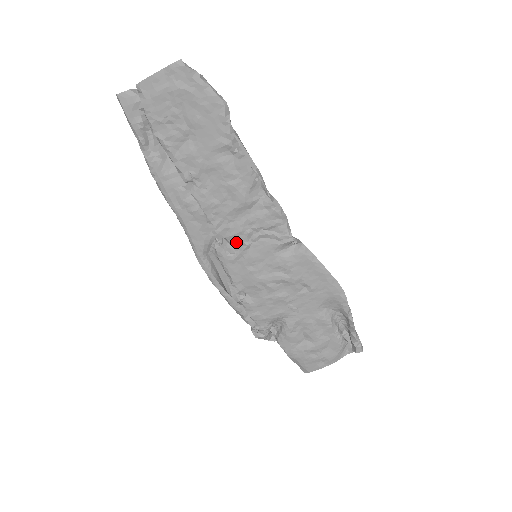
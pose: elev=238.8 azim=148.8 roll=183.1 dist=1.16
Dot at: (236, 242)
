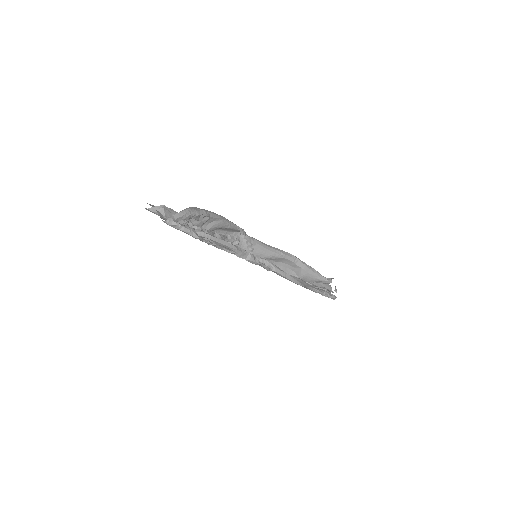
Dot at: occluded
